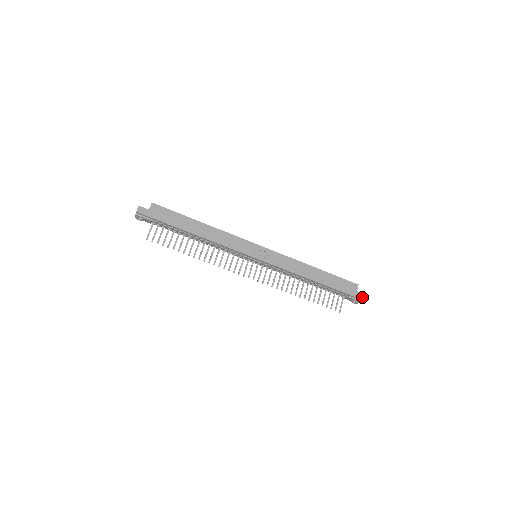
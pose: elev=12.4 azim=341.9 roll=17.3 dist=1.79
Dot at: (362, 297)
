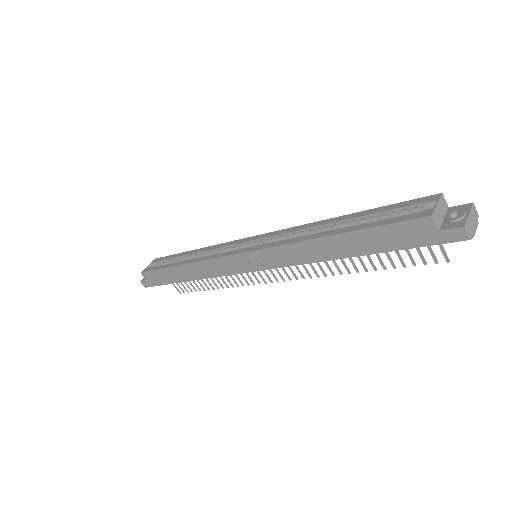
Dot at: (460, 236)
